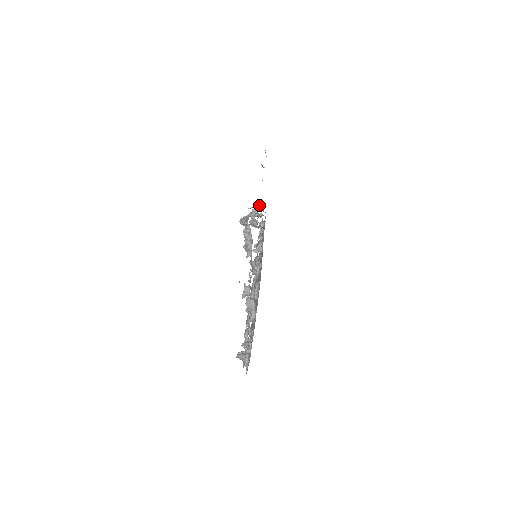
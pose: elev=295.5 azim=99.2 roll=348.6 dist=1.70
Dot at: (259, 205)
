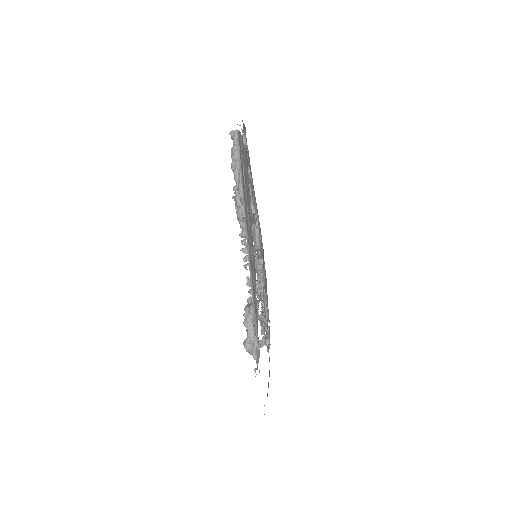
Dot at: (237, 154)
